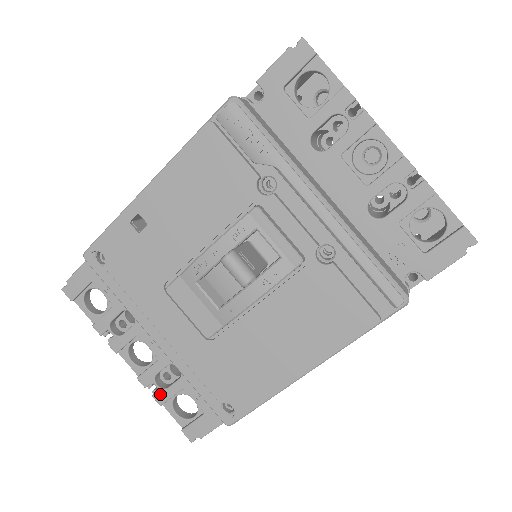
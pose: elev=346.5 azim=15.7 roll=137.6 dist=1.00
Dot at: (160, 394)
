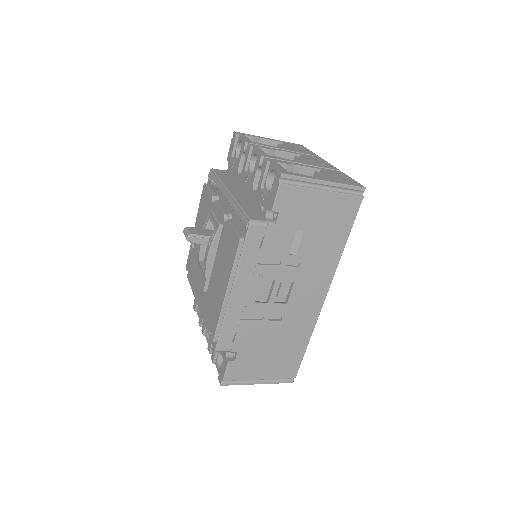
Dot at: (212, 354)
